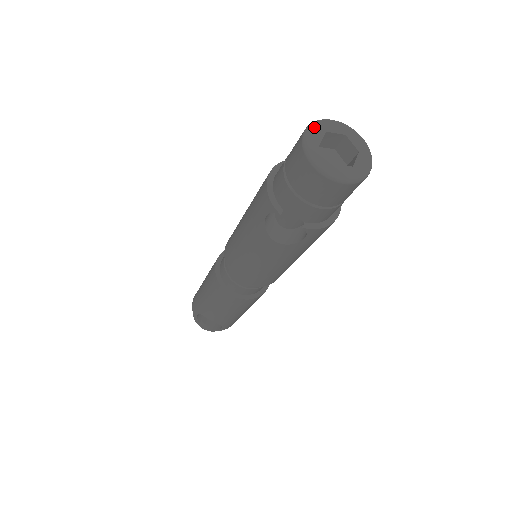
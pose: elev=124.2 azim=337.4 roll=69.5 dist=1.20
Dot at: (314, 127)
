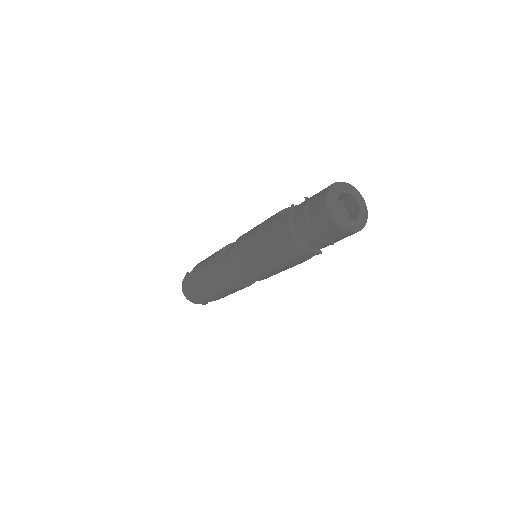
Dot at: (333, 210)
